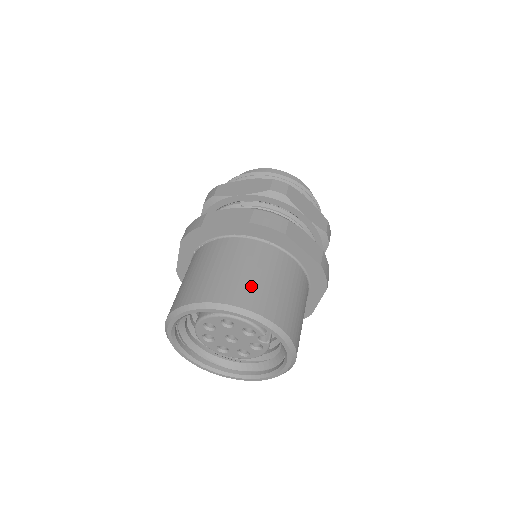
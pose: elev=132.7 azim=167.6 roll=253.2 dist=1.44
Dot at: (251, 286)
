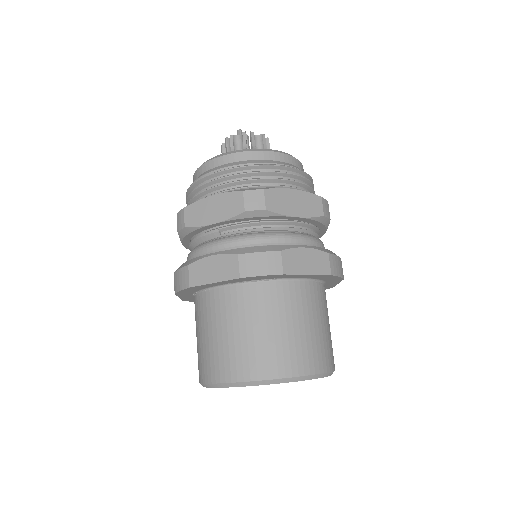
Dot at: (269, 348)
